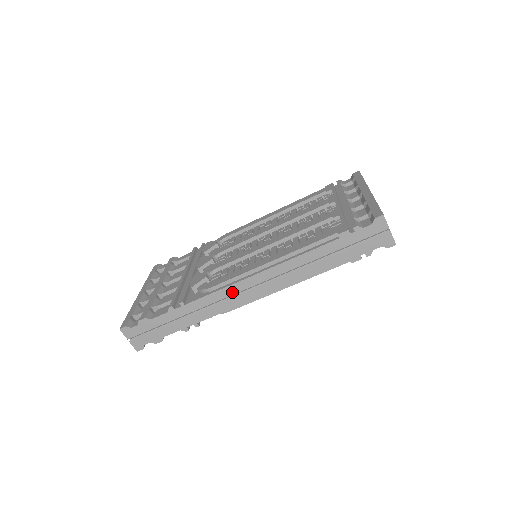
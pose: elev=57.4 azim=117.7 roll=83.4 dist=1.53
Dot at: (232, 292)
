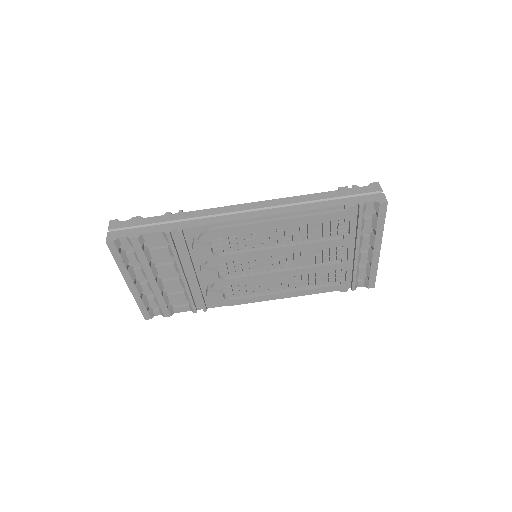
Dot at: (230, 211)
